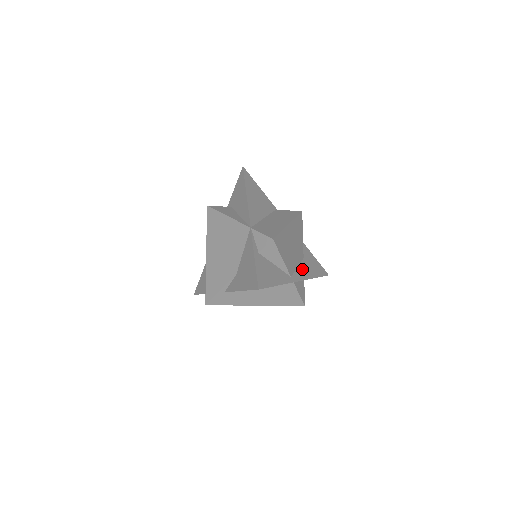
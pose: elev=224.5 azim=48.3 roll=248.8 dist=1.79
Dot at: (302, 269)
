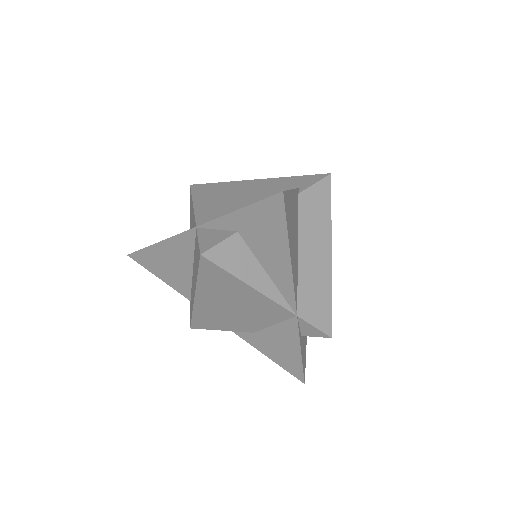
Dot at: occluded
